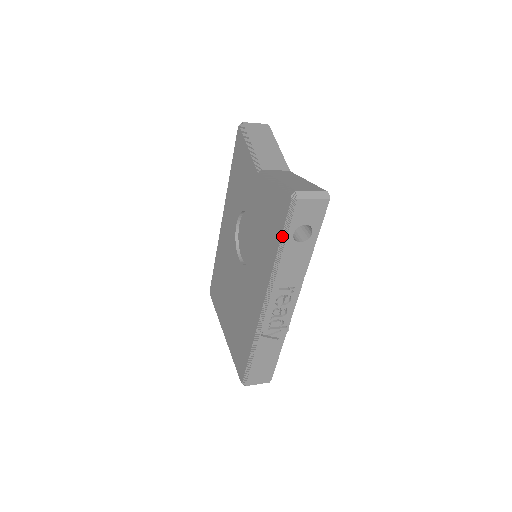
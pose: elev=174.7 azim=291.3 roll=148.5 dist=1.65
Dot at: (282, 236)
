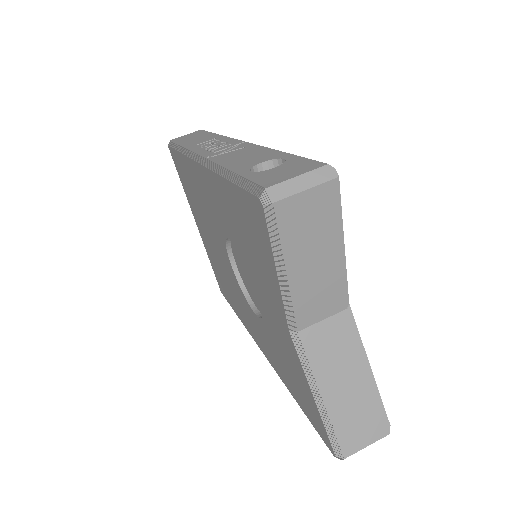
Dot at: (306, 415)
